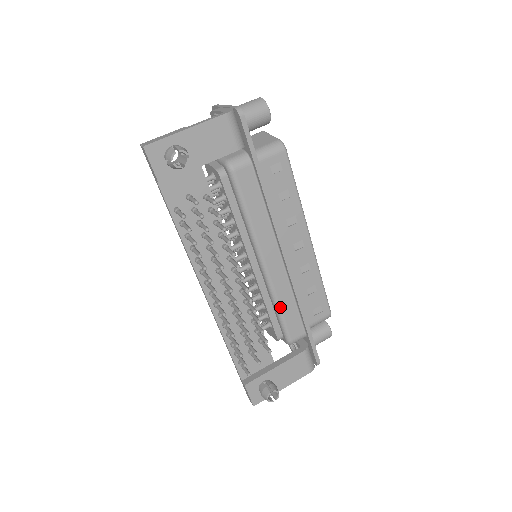
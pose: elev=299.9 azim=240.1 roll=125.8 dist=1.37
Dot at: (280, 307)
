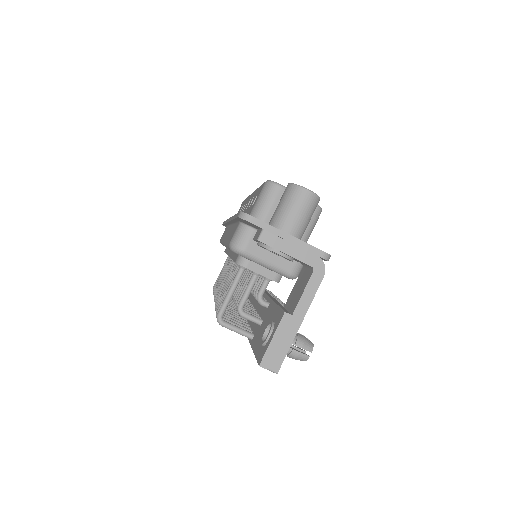
Dot at: occluded
